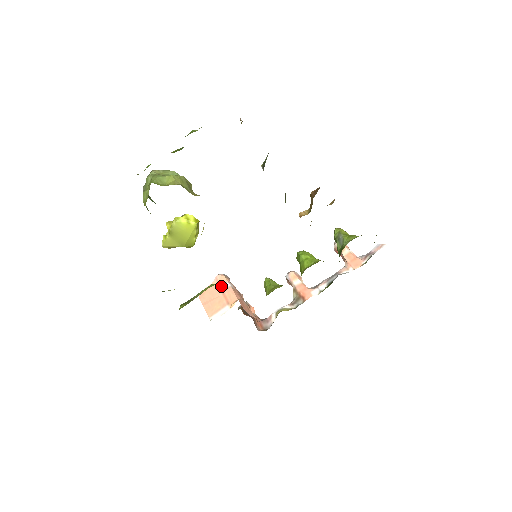
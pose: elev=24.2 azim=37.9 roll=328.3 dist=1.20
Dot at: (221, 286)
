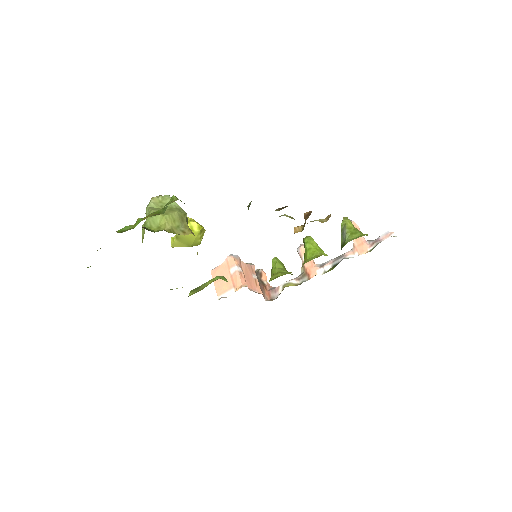
Dot at: (230, 268)
